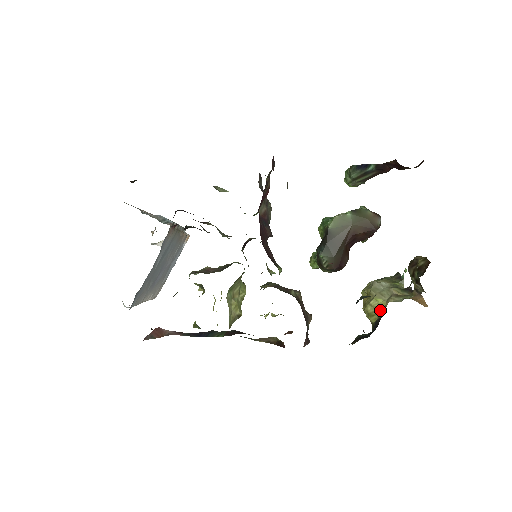
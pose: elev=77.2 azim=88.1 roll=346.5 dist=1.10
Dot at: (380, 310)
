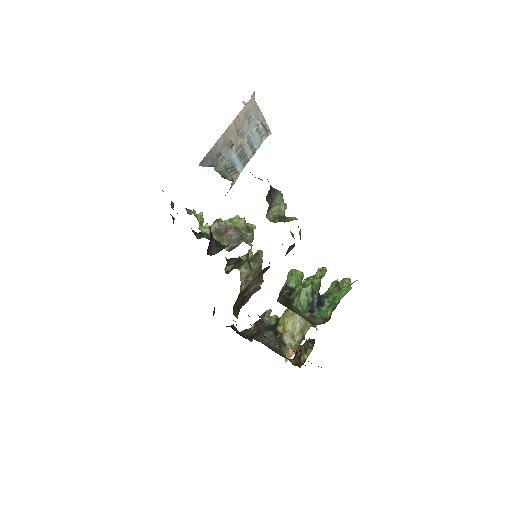
Dot at: (283, 327)
